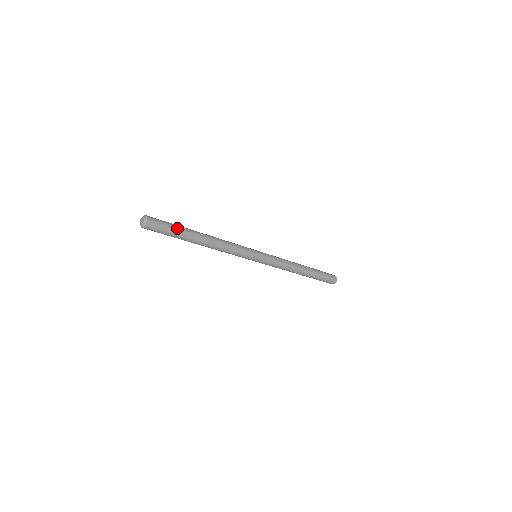
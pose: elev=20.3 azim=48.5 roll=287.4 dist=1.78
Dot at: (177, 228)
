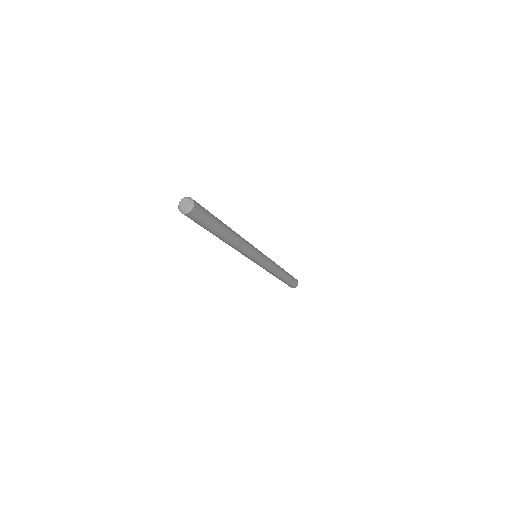
Dot at: occluded
